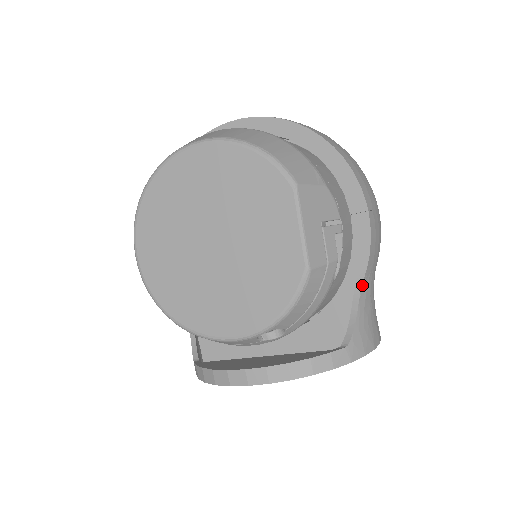
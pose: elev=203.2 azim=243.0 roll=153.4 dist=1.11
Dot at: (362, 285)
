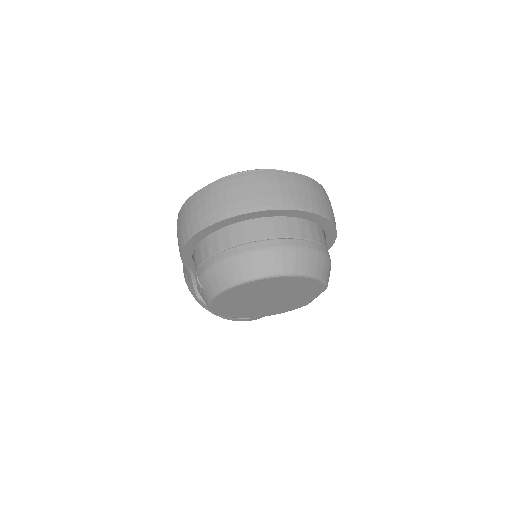
Dot at: occluded
